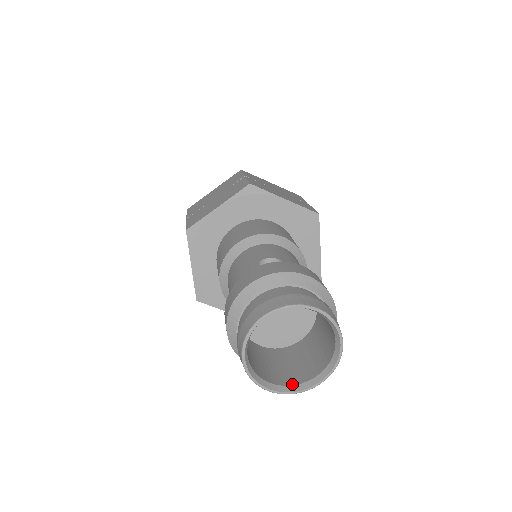
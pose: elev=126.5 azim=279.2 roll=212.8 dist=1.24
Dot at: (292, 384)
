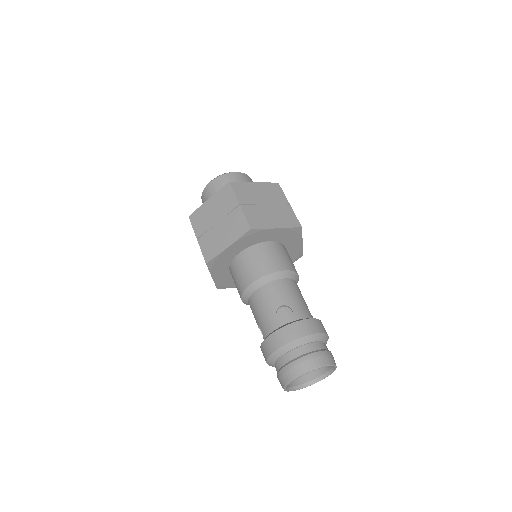
Dot at: (308, 381)
